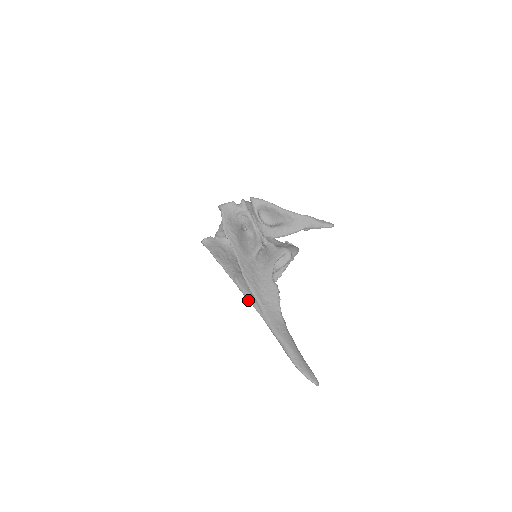
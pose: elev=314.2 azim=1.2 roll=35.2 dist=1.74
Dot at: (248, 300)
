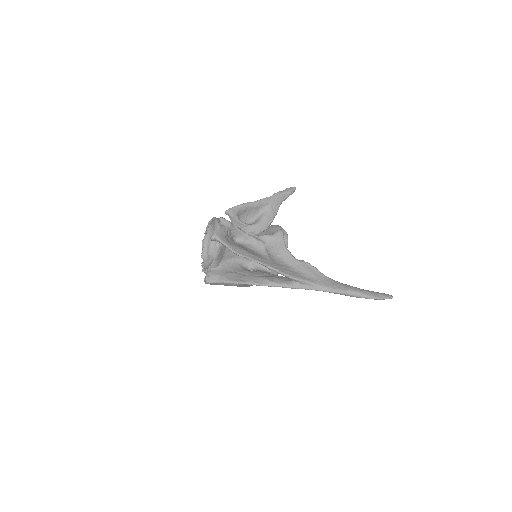
Dot at: occluded
